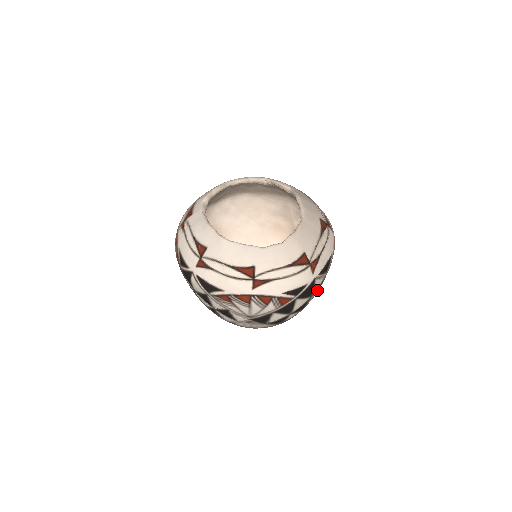
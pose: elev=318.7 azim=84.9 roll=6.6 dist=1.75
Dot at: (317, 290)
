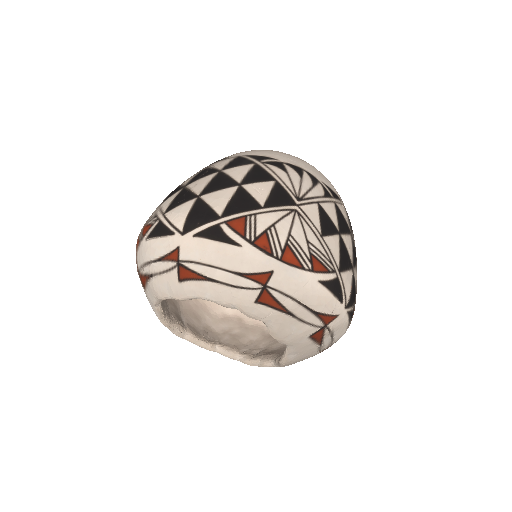
Dot at: occluded
